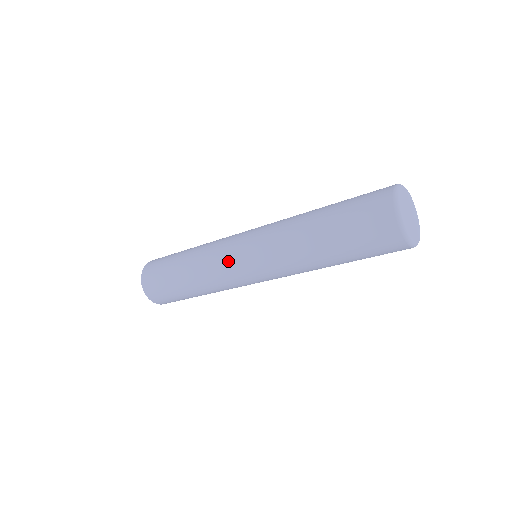
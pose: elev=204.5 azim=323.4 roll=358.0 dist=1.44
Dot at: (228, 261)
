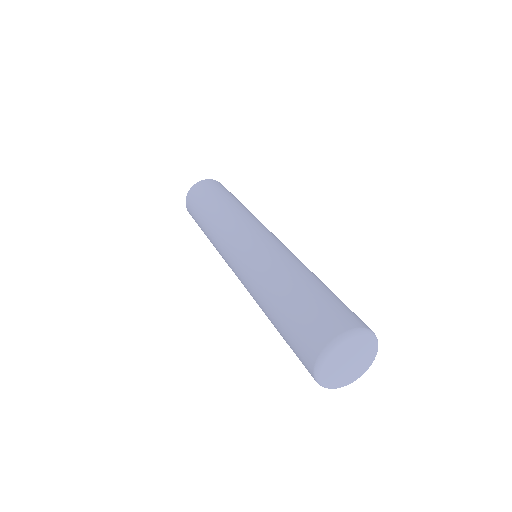
Dot at: (228, 241)
